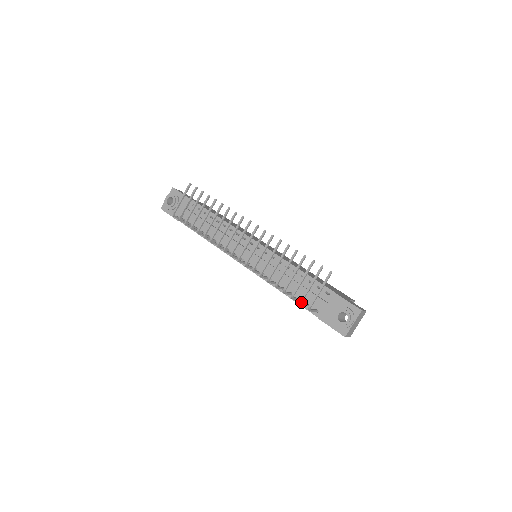
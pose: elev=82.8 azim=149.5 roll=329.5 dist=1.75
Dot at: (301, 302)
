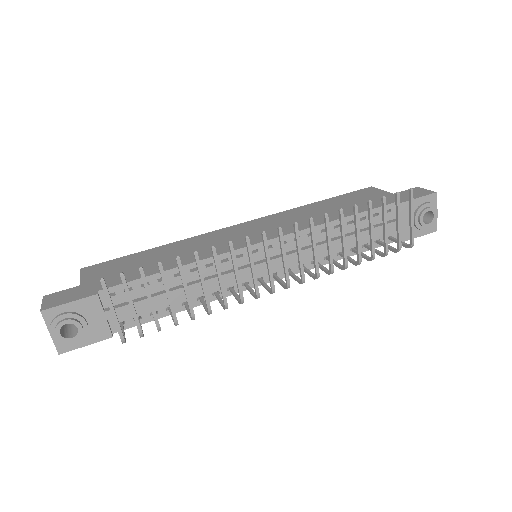
Dot at: occluded
